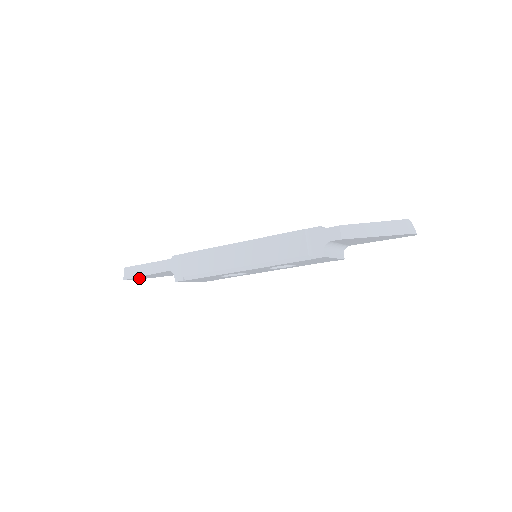
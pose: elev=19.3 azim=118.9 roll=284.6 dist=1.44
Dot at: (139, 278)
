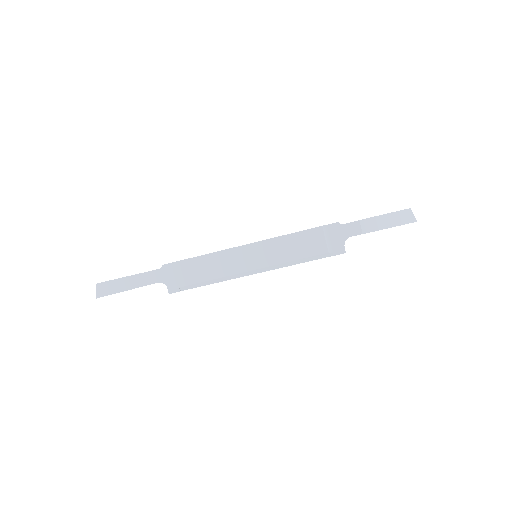
Dot at: occluded
